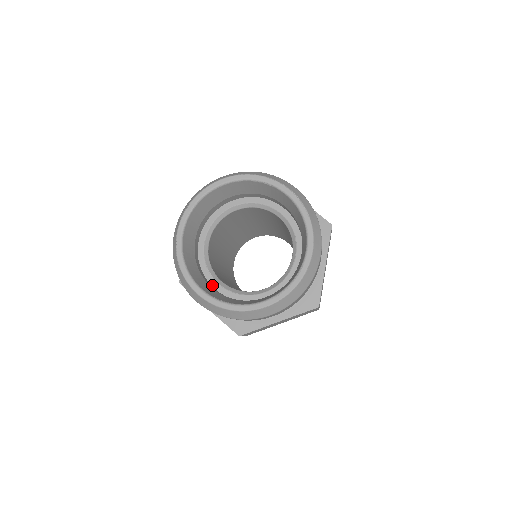
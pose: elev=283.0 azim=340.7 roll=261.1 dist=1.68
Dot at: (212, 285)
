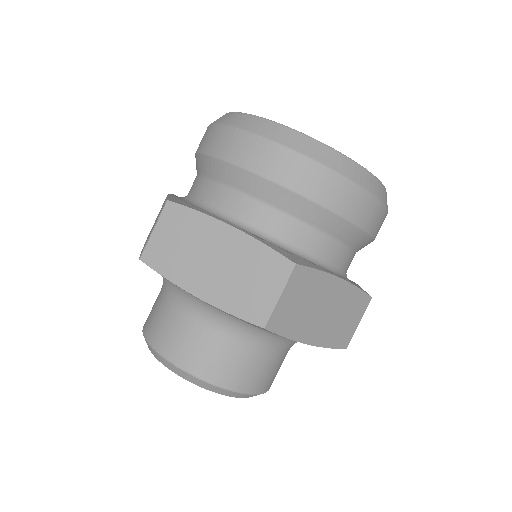
Dot at: occluded
